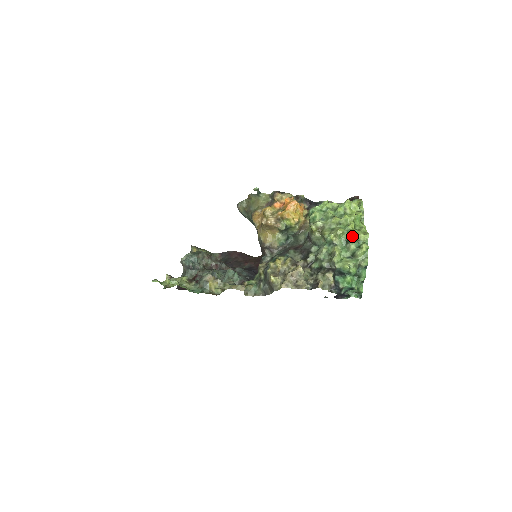
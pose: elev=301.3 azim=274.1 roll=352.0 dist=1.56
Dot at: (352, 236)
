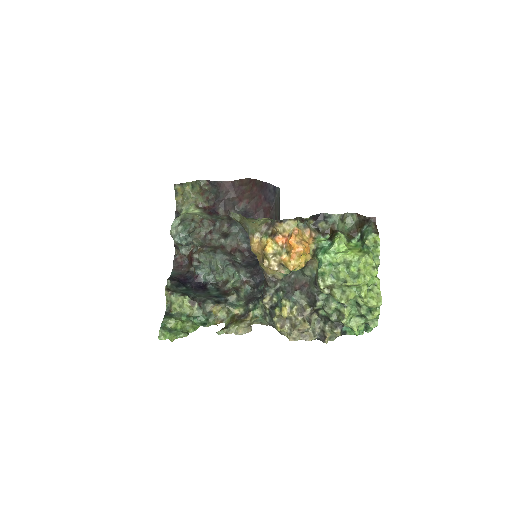
Dot at: (364, 303)
